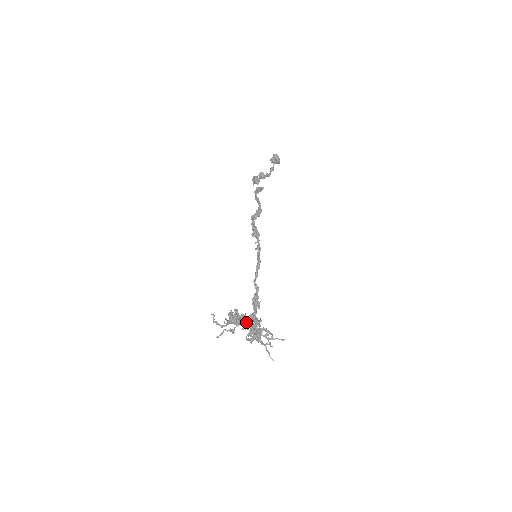
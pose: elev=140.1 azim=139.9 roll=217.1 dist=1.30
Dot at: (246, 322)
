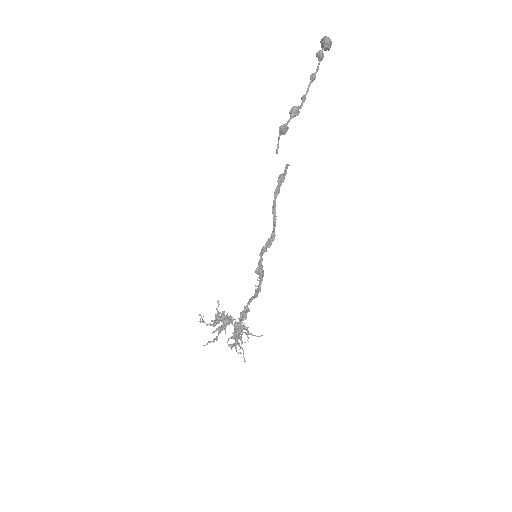
Dot at: (231, 323)
